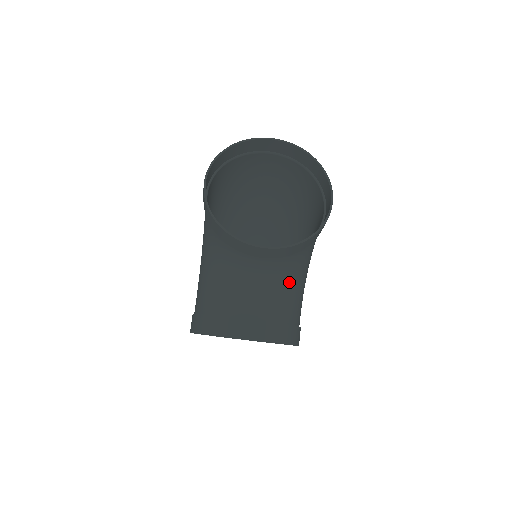
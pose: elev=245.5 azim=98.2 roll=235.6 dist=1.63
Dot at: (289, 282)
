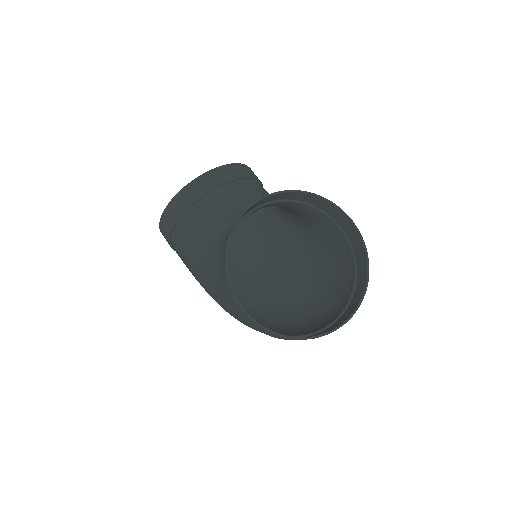
Dot at: occluded
